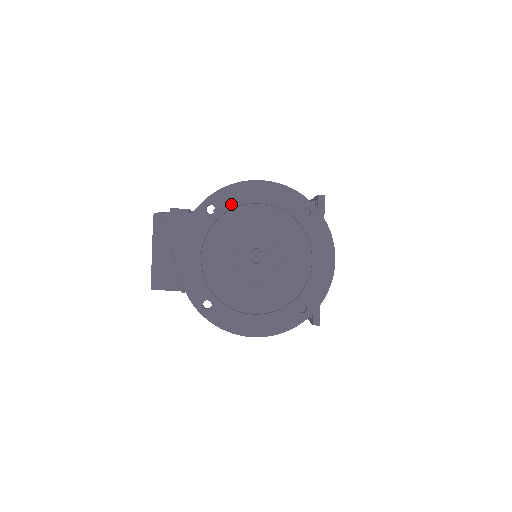
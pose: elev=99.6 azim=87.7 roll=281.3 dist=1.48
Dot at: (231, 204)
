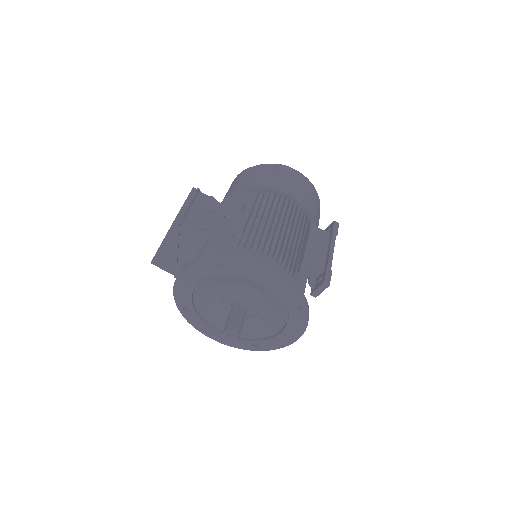
Dot at: (239, 272)
